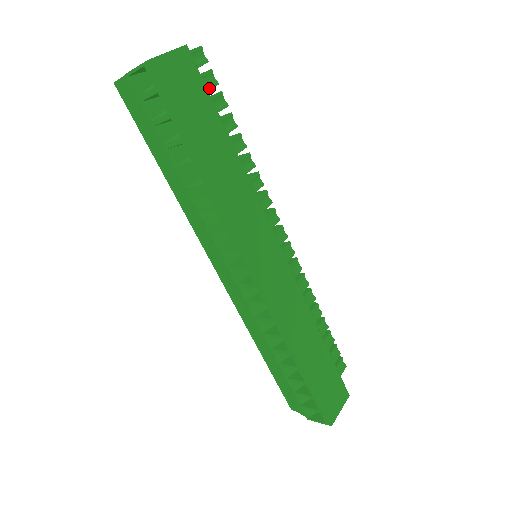
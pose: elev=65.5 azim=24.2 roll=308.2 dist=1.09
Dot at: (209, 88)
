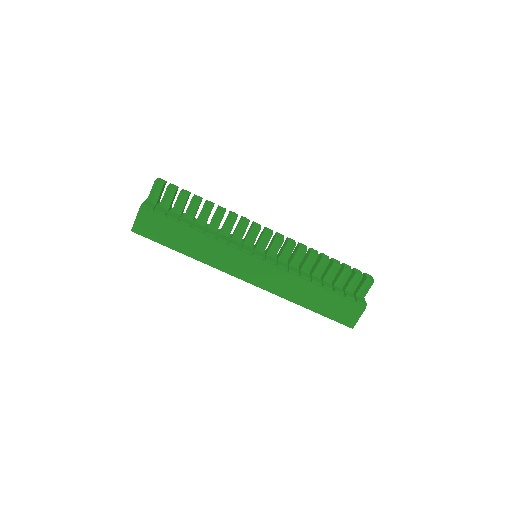
Dot at: (172, 198)
